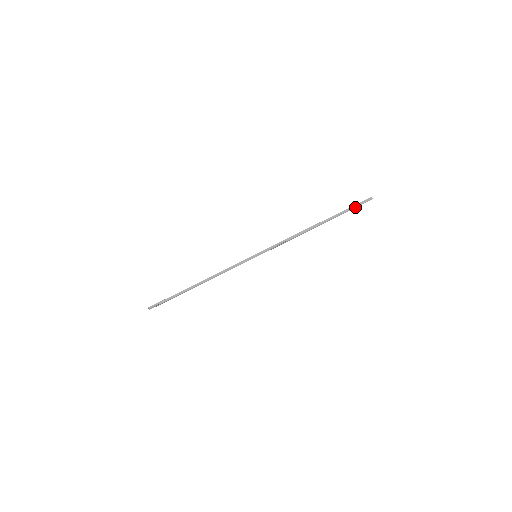
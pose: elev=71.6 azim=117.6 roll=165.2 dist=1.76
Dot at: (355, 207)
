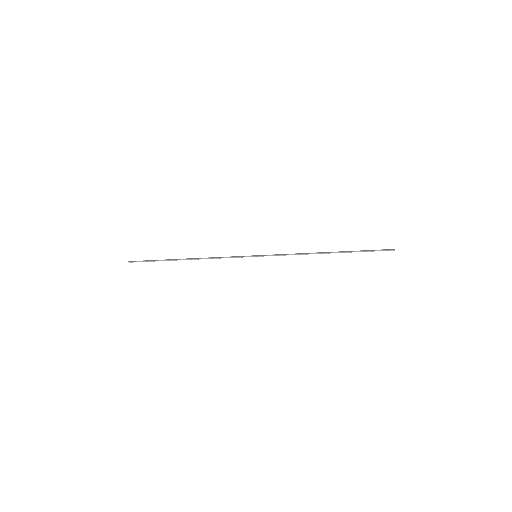
Dot at: occluded
